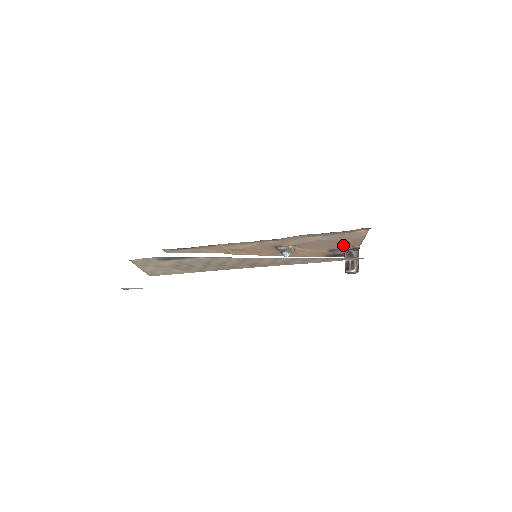
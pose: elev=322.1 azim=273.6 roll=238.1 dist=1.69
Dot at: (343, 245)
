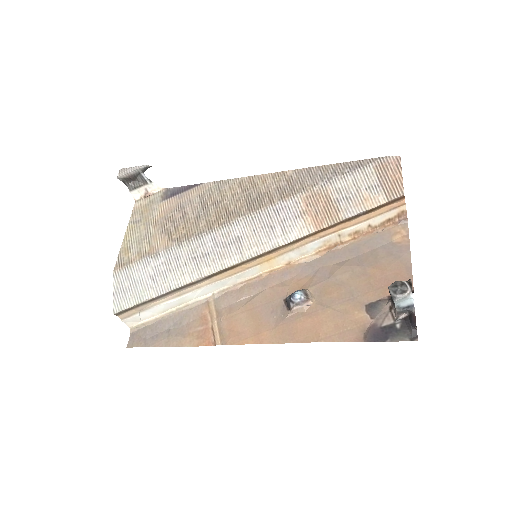
Dot at: (385, 286)
